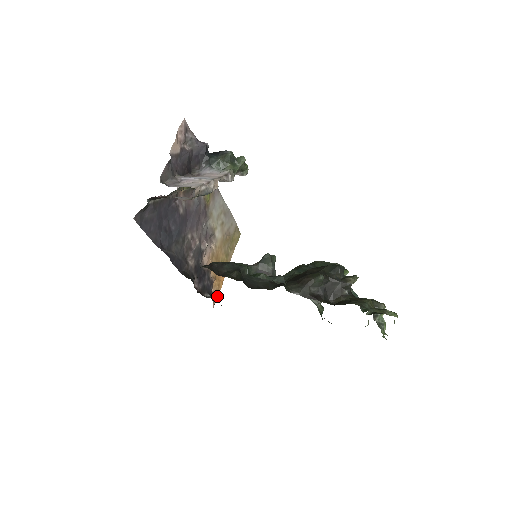
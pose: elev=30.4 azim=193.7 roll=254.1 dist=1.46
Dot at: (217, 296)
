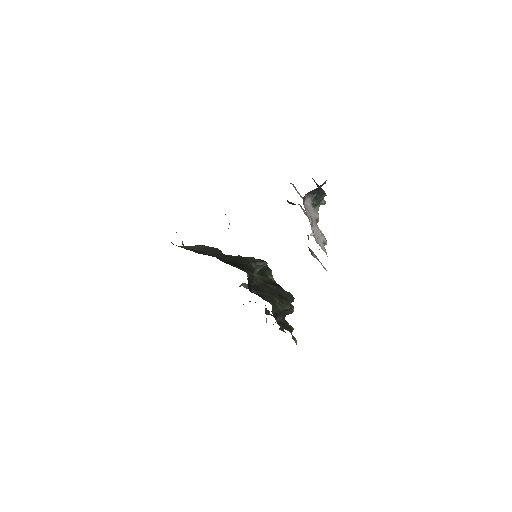
Dot at: occluded
